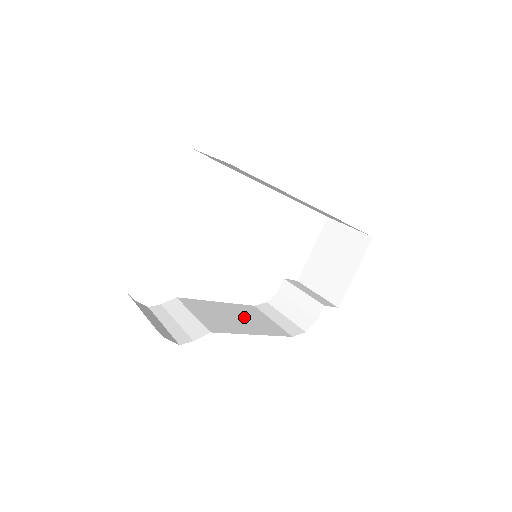
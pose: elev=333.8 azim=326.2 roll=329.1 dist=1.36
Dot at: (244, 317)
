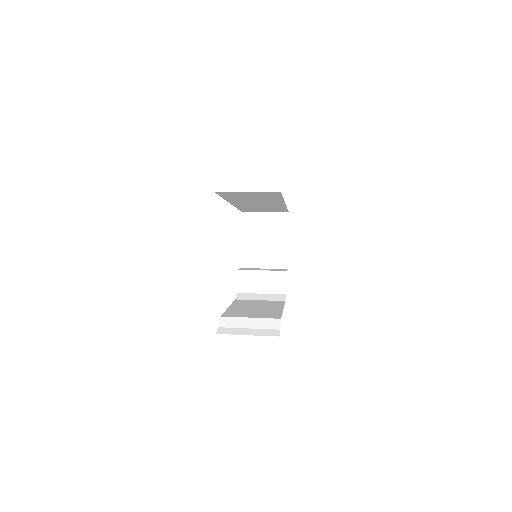
Dot at: (255, 306)
